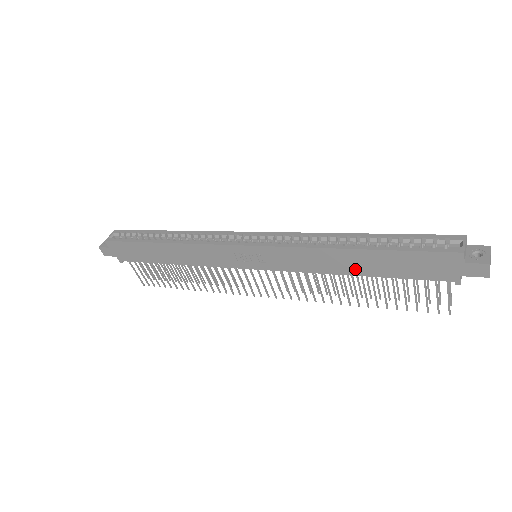
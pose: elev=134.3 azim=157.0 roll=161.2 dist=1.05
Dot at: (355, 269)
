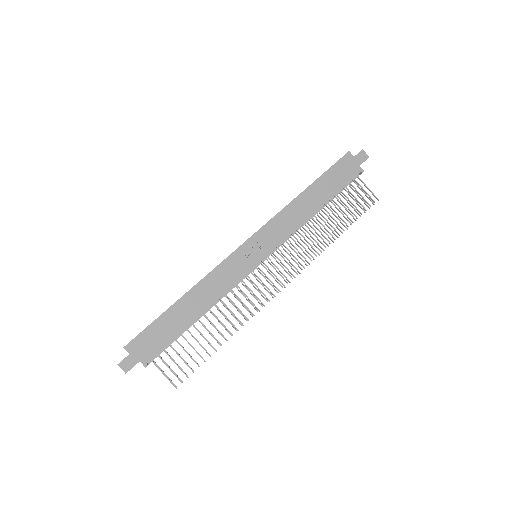
Dot at: (316, 204)
